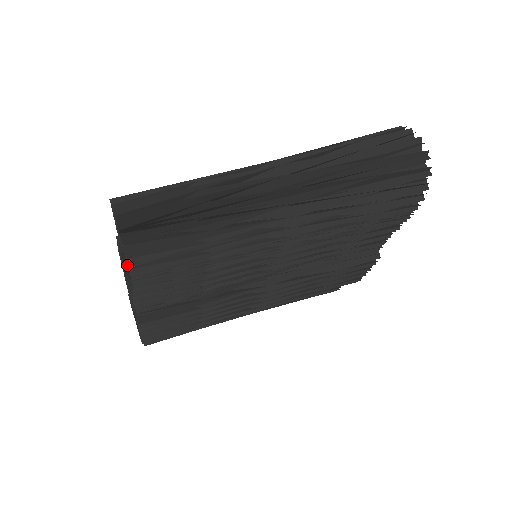
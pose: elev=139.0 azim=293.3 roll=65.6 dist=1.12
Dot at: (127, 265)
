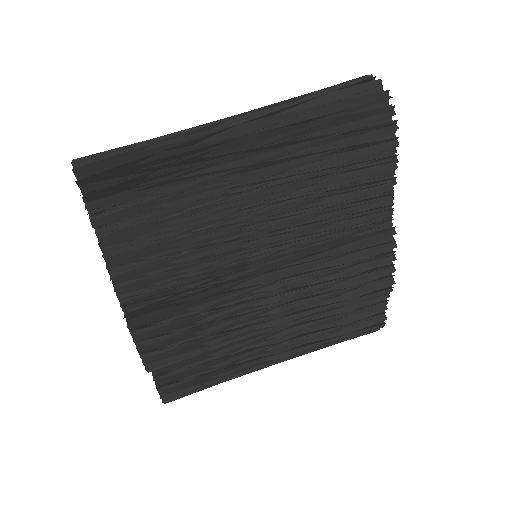
Dot at: occluded
